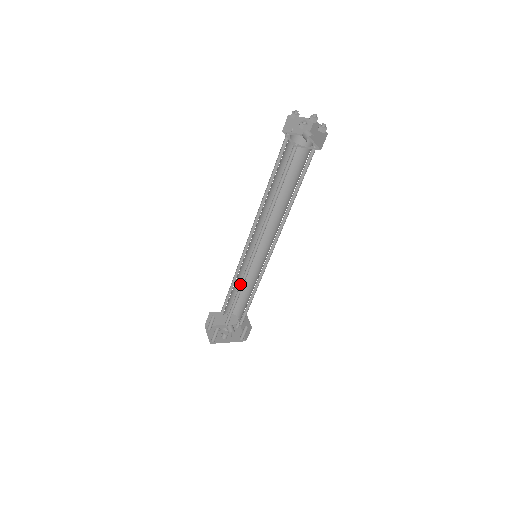
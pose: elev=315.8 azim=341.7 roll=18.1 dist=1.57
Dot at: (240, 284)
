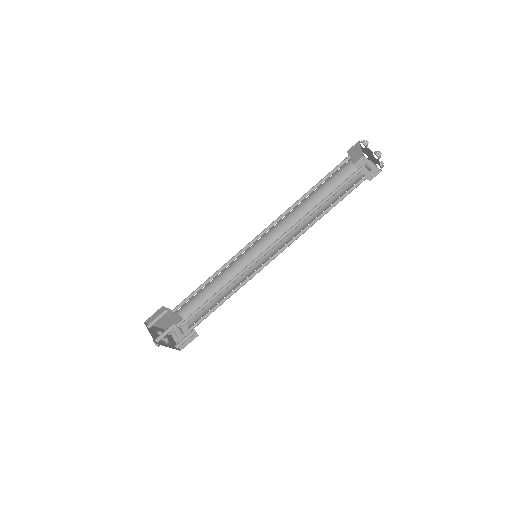
Dot at: (230, 280)
